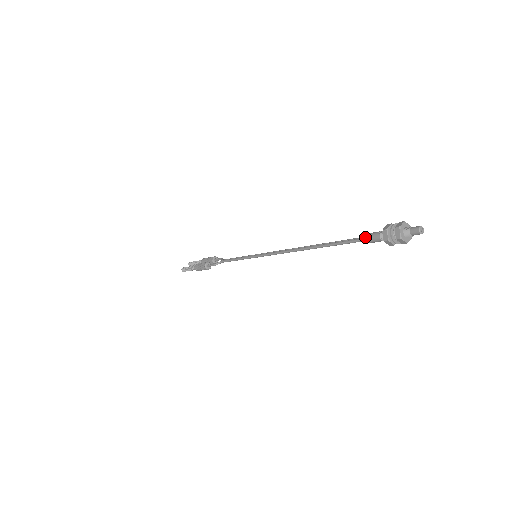
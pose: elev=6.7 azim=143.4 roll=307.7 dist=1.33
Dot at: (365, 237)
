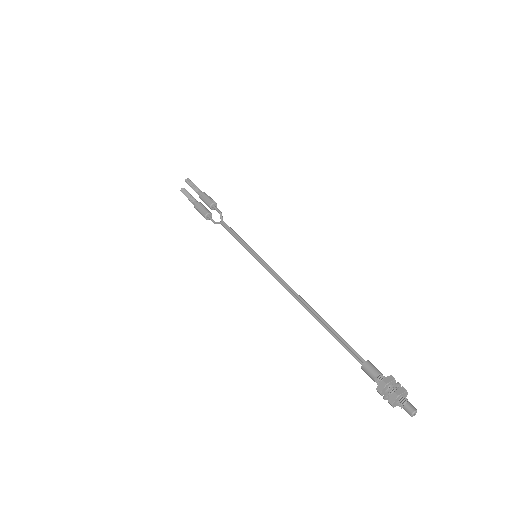
Dot at: (361, 368)
